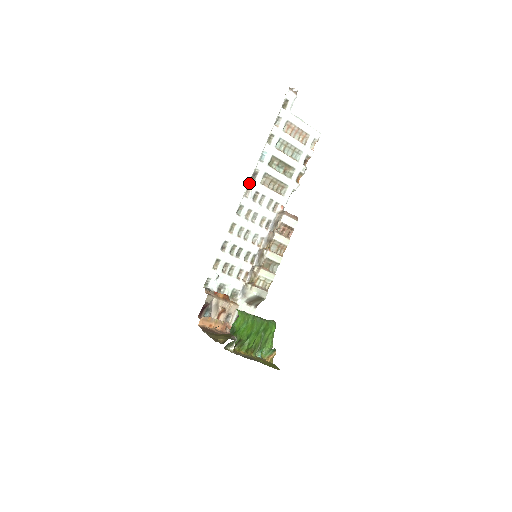
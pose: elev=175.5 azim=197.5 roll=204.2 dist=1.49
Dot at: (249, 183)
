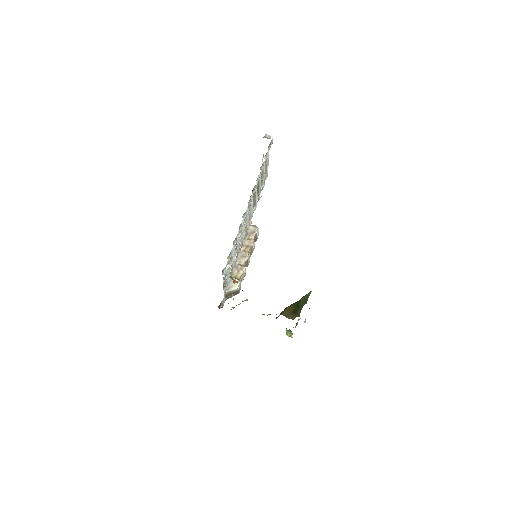
Dot at: (251, 196)
